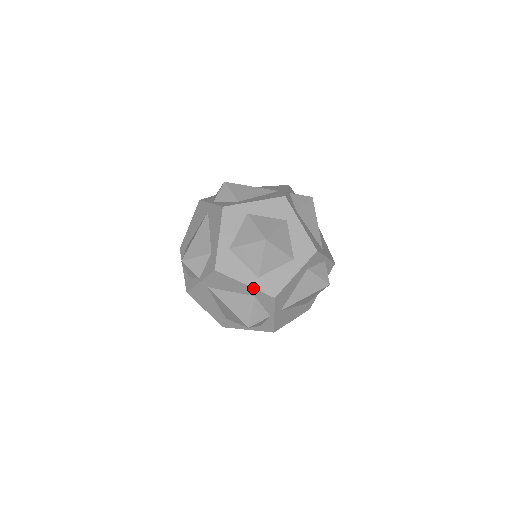
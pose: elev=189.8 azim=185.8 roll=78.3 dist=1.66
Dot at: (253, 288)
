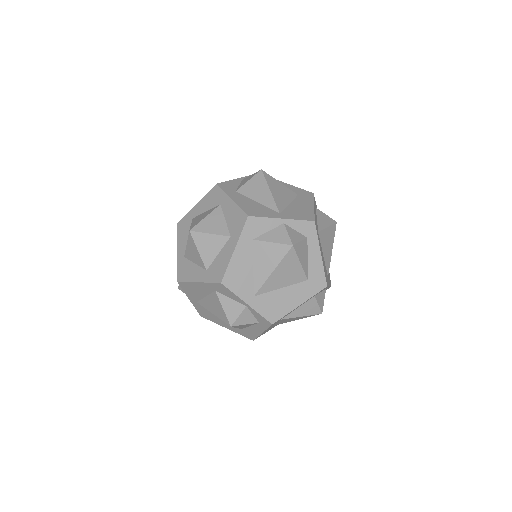
Dot at: (204, 283)
